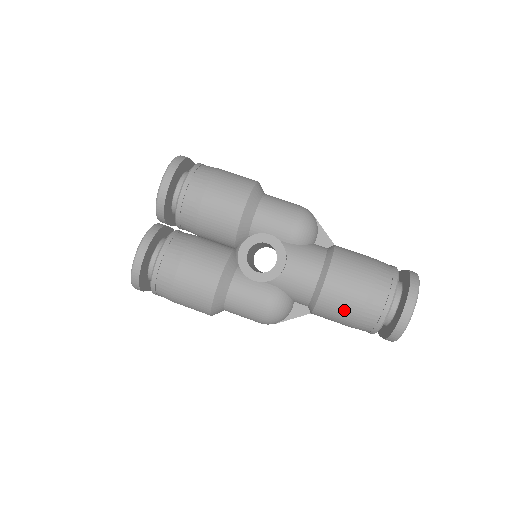
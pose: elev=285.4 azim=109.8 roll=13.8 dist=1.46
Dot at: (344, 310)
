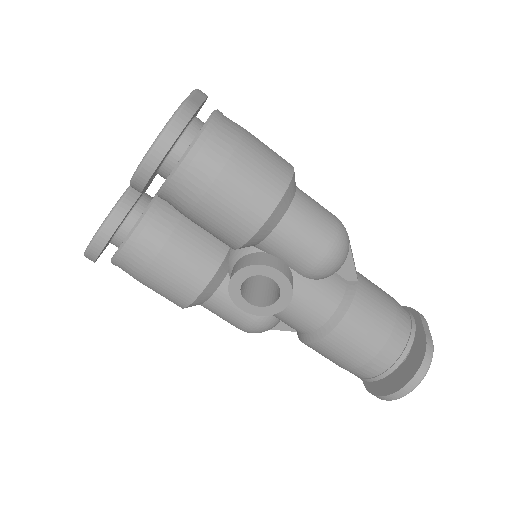
Dot at: (333, 360)
